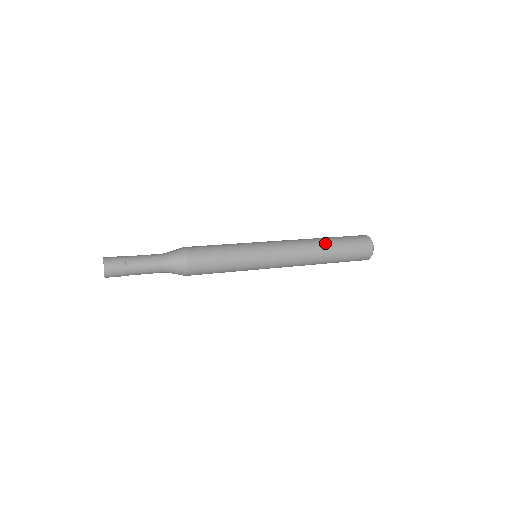
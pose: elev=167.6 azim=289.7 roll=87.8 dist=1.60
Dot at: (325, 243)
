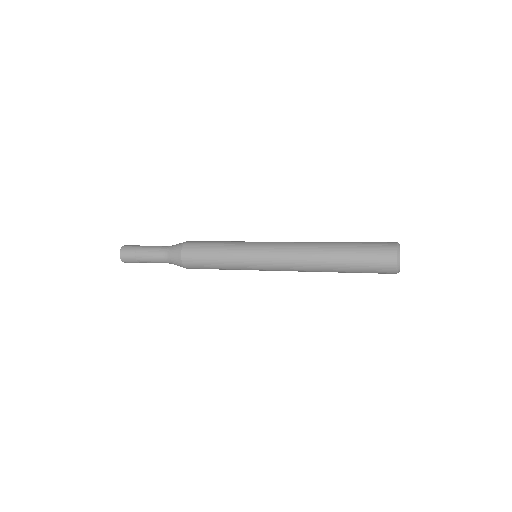
Dot at: (333, 242)
